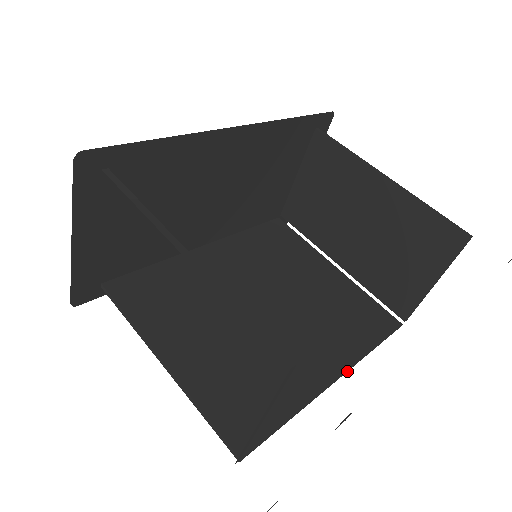
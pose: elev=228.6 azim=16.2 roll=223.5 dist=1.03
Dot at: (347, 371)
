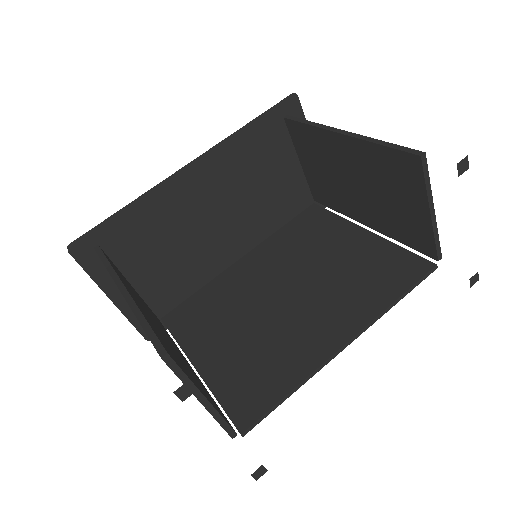
Dot at: occluded
